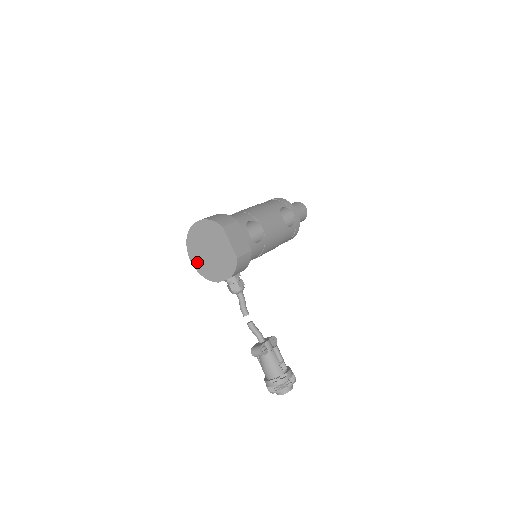
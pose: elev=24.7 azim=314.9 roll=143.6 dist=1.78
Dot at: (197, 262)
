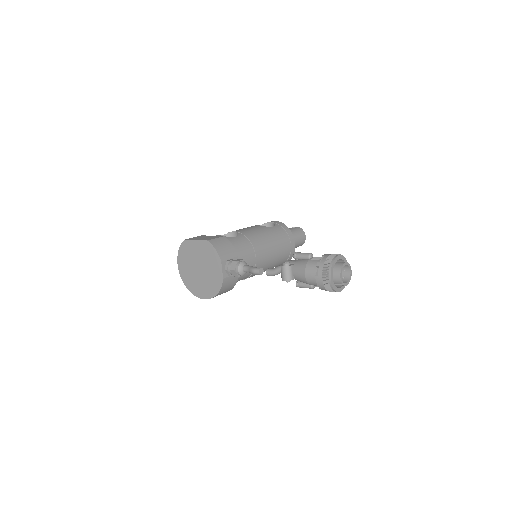
Dot at: (205, 292)
